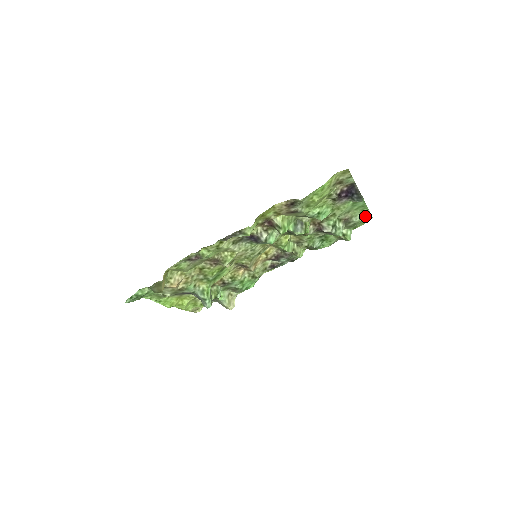
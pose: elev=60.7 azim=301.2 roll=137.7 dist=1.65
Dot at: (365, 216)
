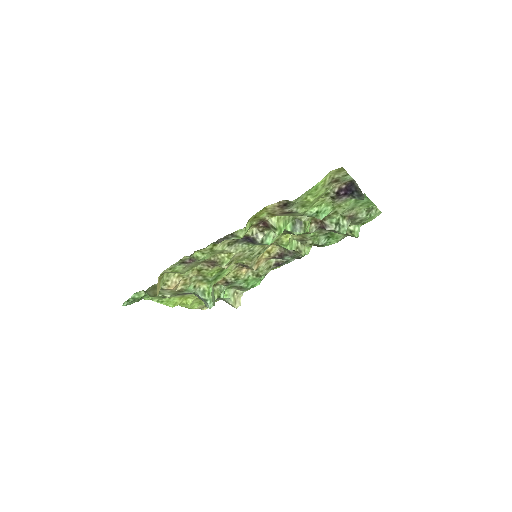
Dot at: (372, 212)
